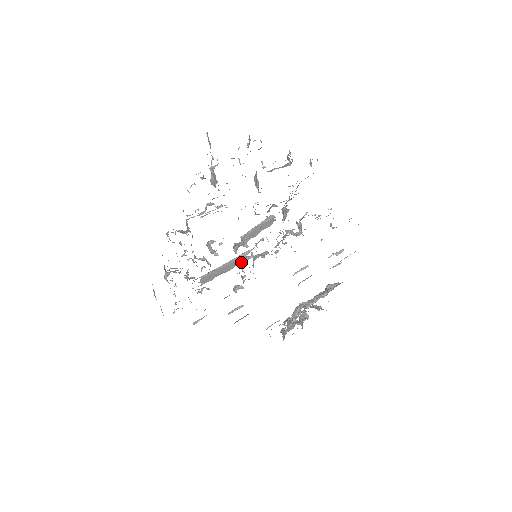
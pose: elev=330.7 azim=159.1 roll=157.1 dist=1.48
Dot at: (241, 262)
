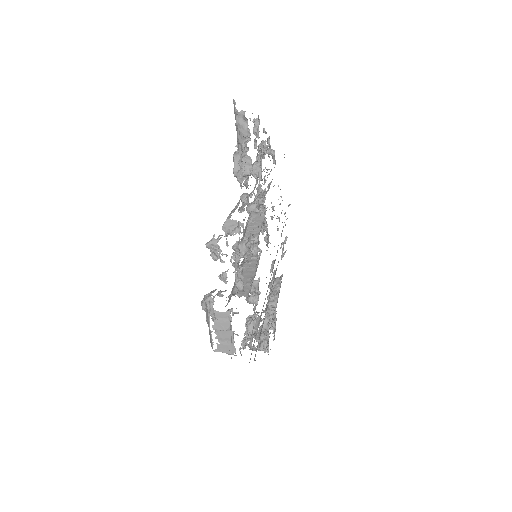
Dot at: (256, 263)
